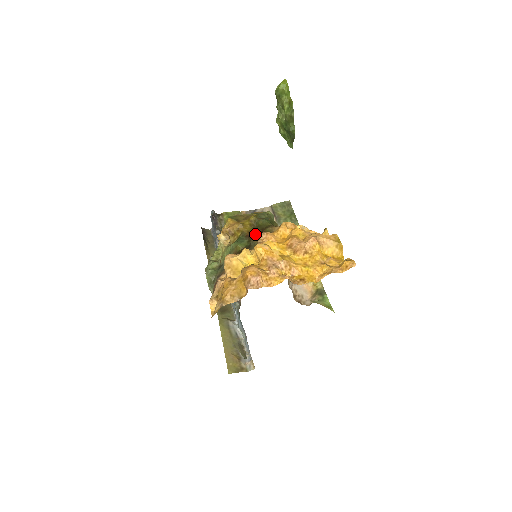
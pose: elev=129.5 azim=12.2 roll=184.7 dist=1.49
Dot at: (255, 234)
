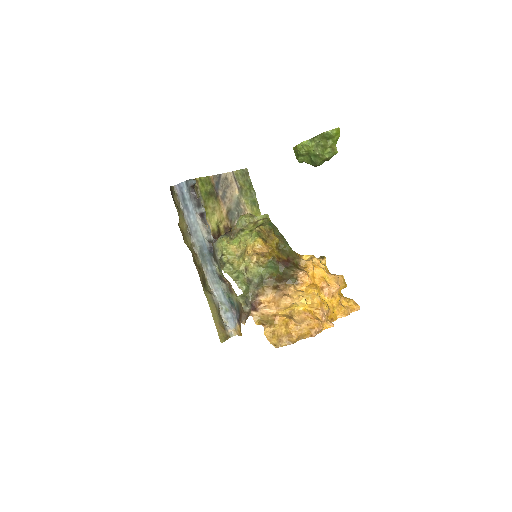
Dot at: (285, 262)
